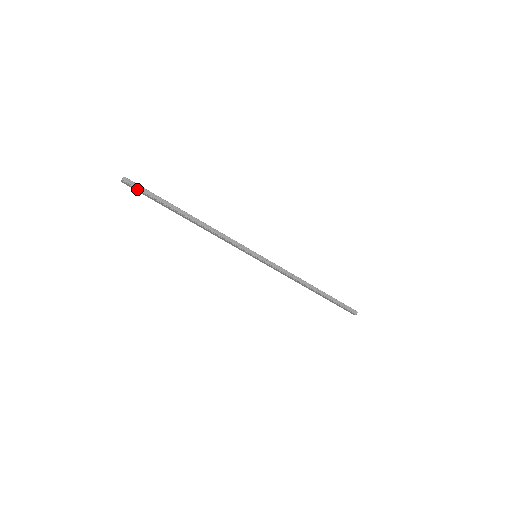
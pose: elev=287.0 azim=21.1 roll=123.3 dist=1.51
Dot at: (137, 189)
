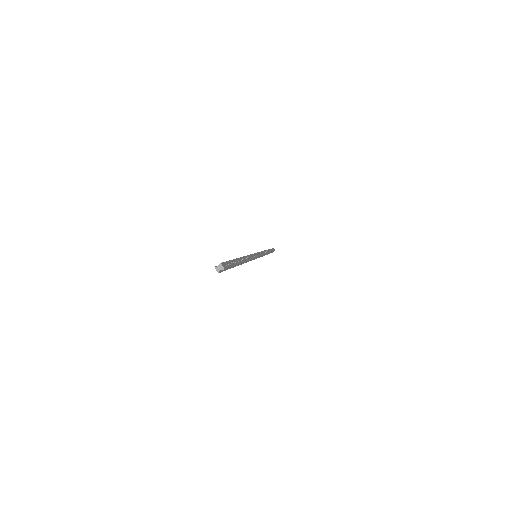
Dot at: occluded
